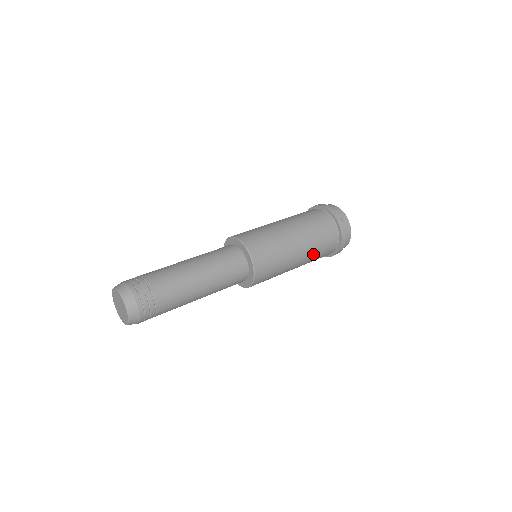
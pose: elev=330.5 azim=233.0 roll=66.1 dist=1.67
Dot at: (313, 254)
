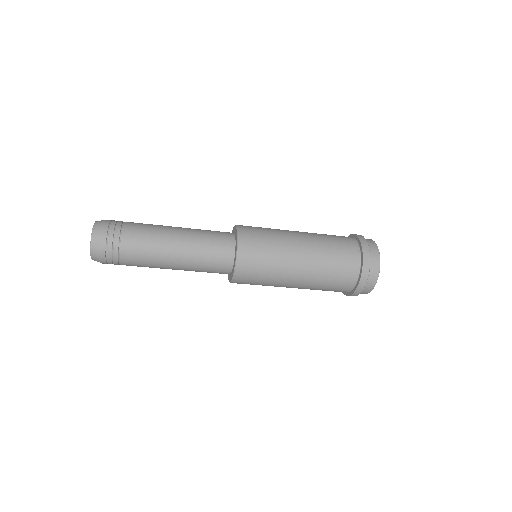
Dot at: (321, 245)
